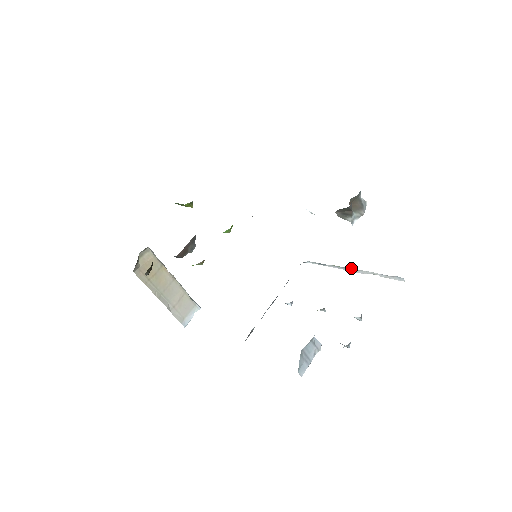
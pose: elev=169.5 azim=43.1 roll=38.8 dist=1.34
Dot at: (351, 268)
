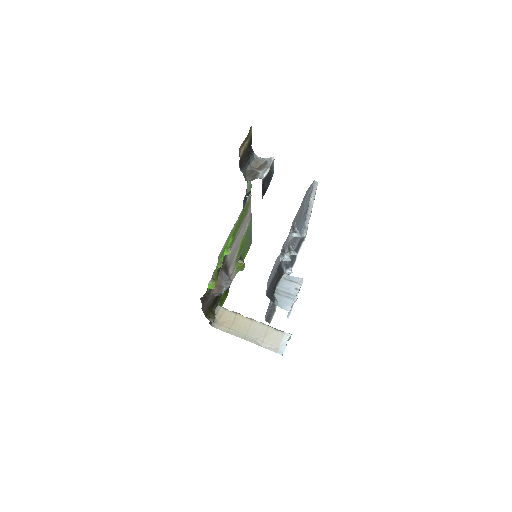
Dot at: (307, 210)
